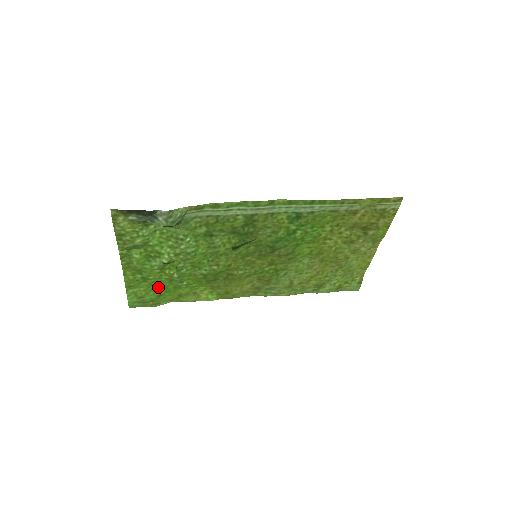
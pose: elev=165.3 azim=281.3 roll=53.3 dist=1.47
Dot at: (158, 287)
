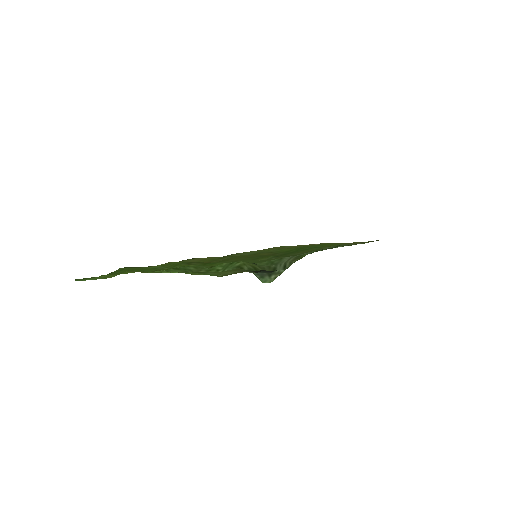
Dot at: (135, 270)
